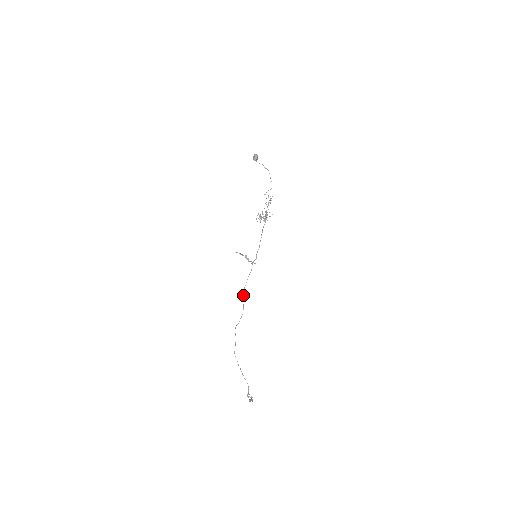
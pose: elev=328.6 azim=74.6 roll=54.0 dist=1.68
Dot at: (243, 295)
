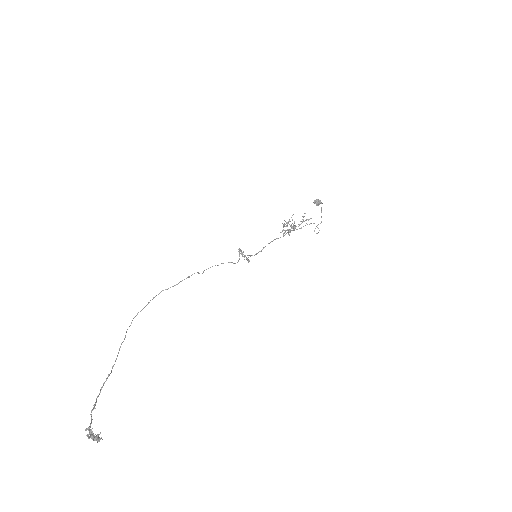
Dot at: (203, 272)
